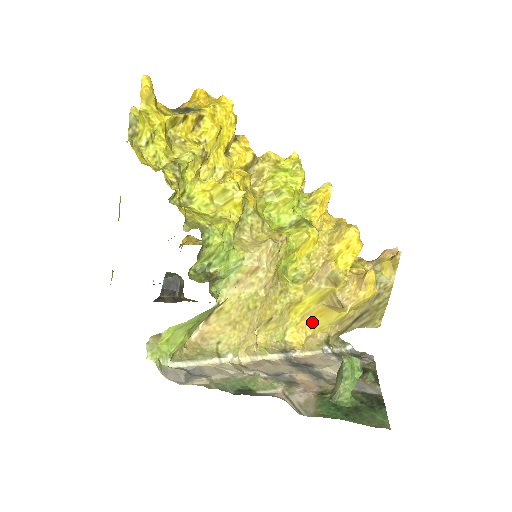
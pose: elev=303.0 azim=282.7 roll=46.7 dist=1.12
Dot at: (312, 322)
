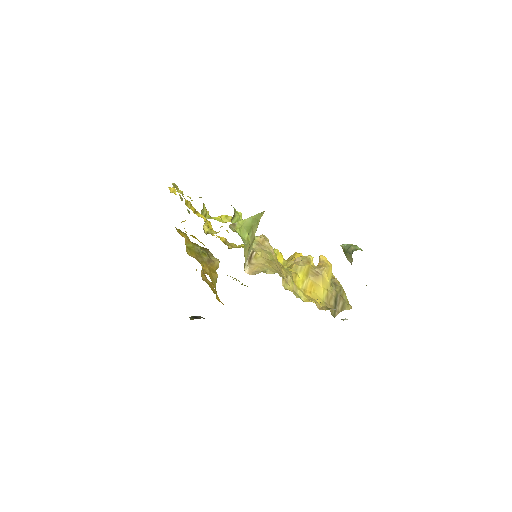
Dot at: (312, 295)
